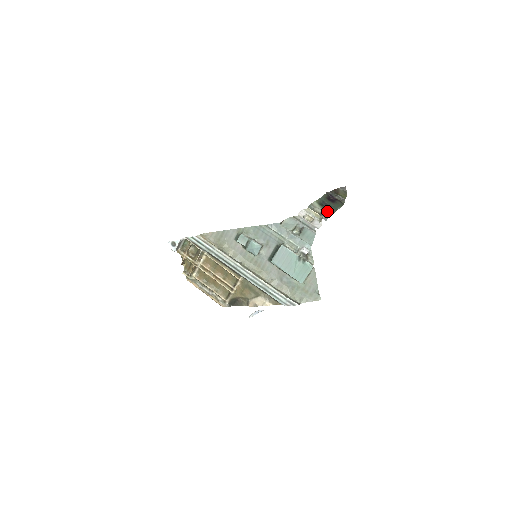
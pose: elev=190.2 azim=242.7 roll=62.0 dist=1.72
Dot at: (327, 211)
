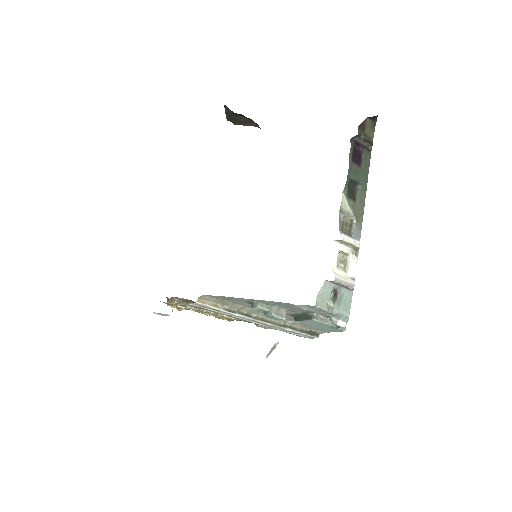
Dot at: (358, 208)
